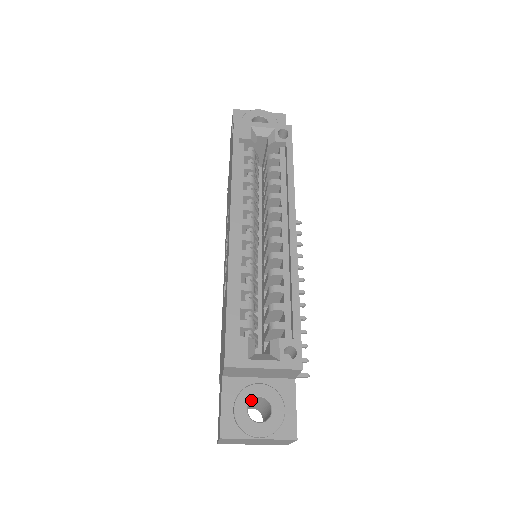
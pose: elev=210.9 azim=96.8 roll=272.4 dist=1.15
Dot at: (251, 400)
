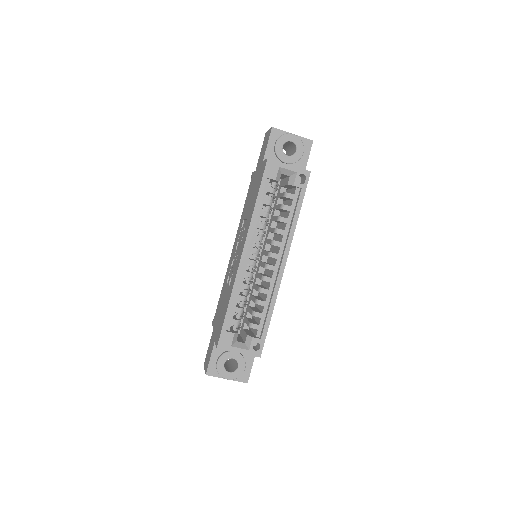
Dot at: occluded
